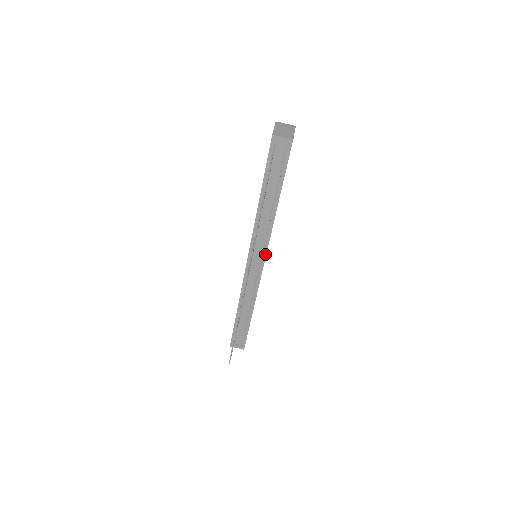
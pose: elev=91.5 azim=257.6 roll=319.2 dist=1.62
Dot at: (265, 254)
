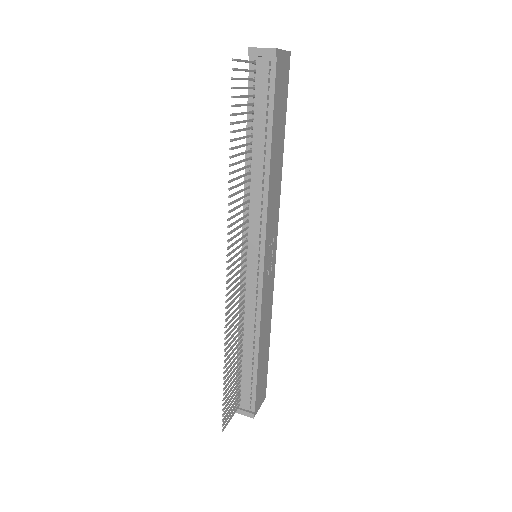
Dot at: (263, 246)
